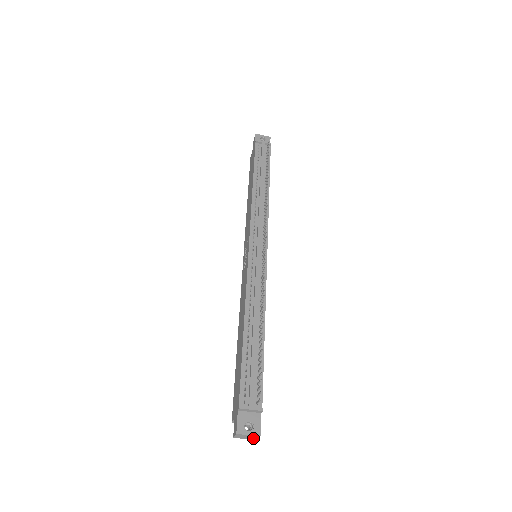
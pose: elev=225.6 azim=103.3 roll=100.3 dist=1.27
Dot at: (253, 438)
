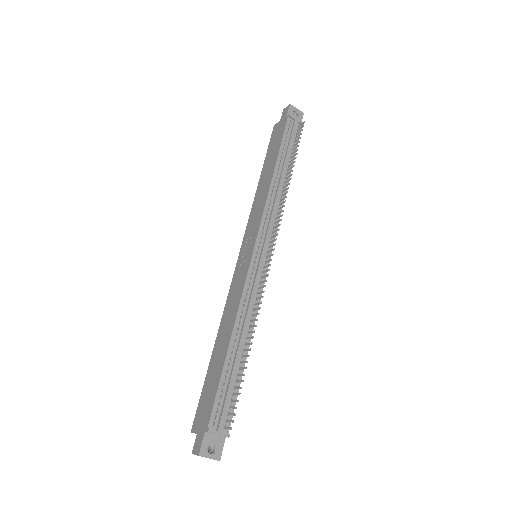
Dot at: occluded
